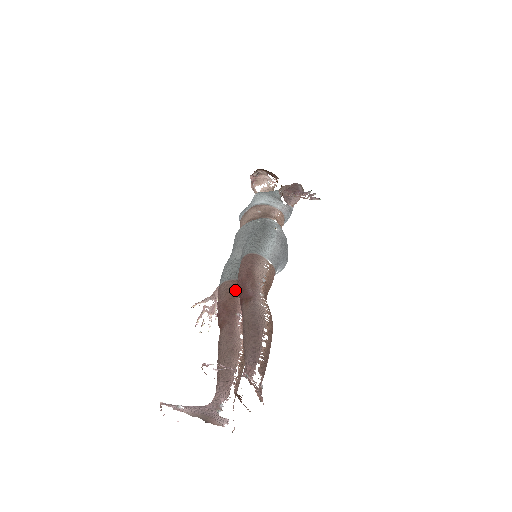
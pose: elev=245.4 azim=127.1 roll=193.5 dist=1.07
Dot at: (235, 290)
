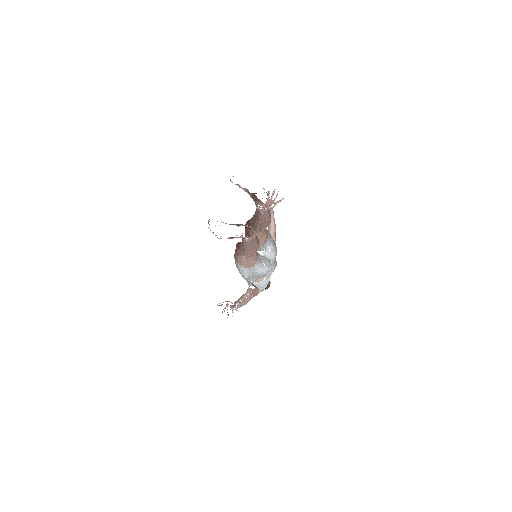
Dot at: occluded
